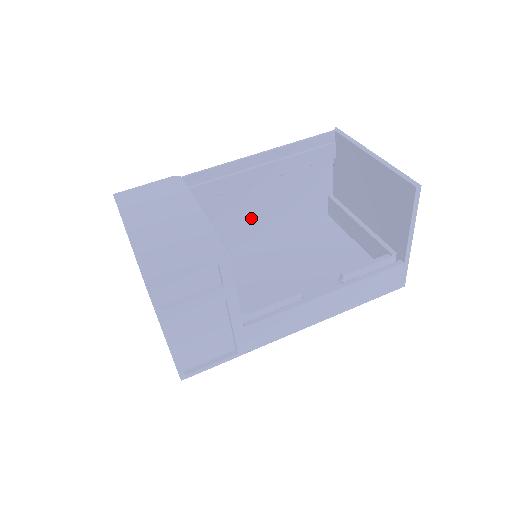
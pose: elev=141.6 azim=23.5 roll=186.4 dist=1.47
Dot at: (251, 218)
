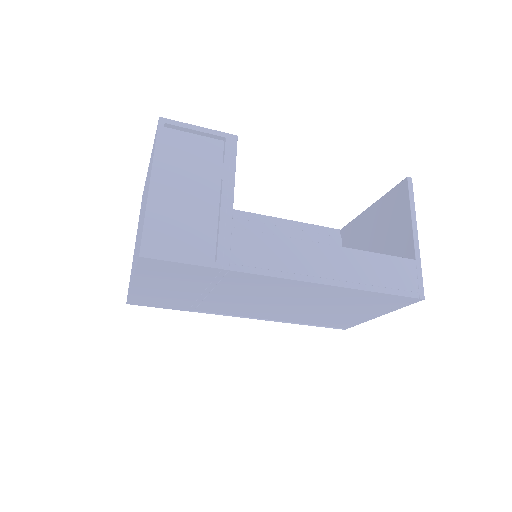
Dot at: occluded
